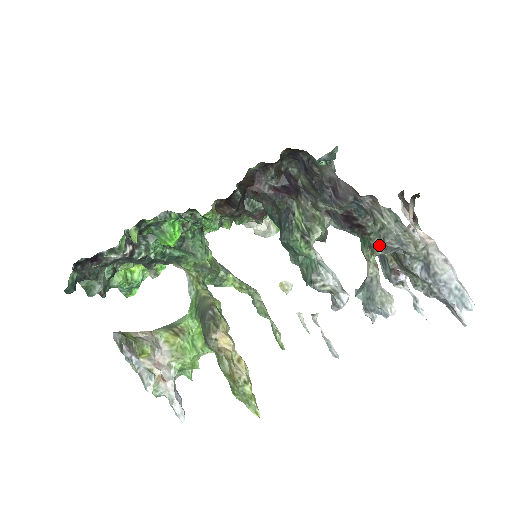
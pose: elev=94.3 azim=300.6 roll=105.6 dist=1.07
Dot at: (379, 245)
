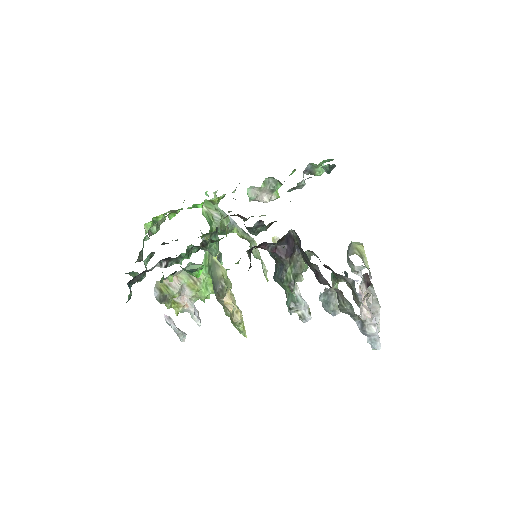
Dot at: occluded
